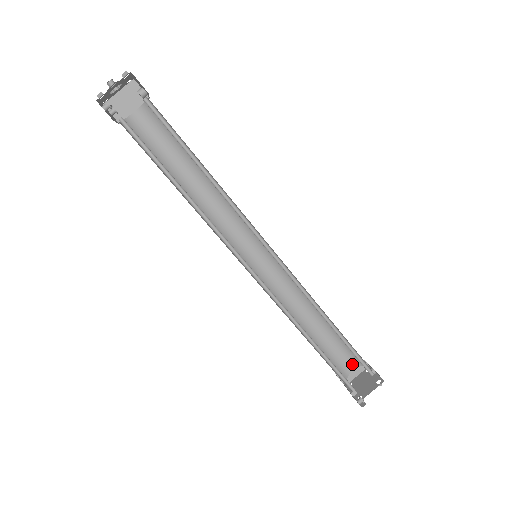
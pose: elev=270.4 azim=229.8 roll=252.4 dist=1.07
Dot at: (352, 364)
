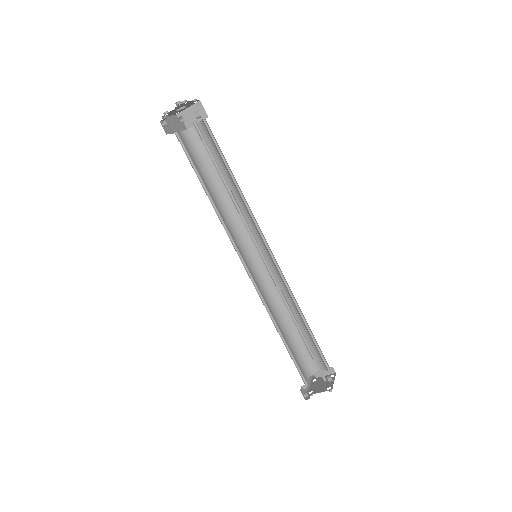
Dot at: (321, 365)
